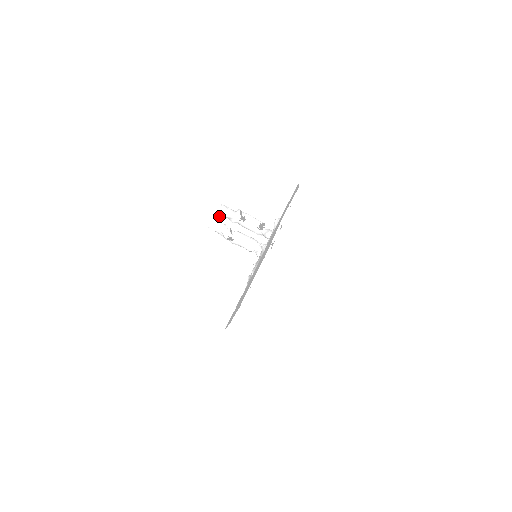
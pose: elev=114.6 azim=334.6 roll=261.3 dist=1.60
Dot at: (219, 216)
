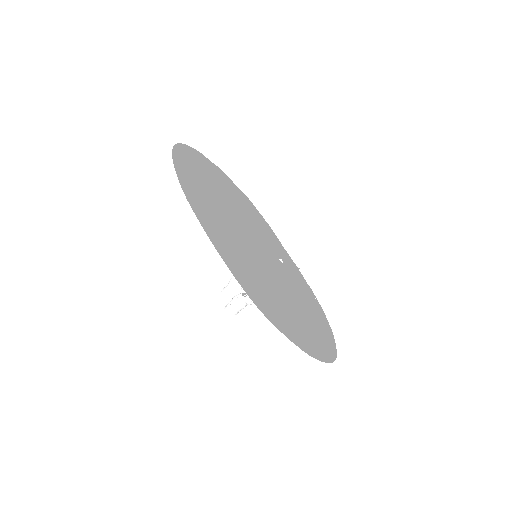
Dot at: occluded
